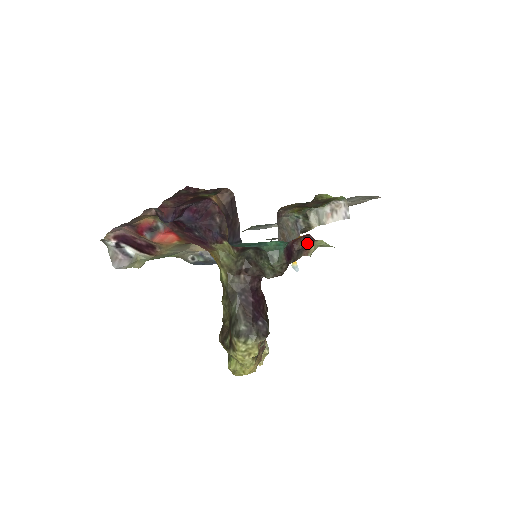
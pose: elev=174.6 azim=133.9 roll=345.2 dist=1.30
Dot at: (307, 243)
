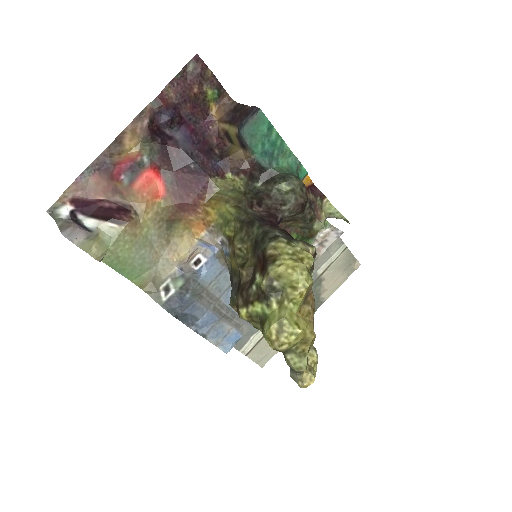
Dot at: (316, 198)
